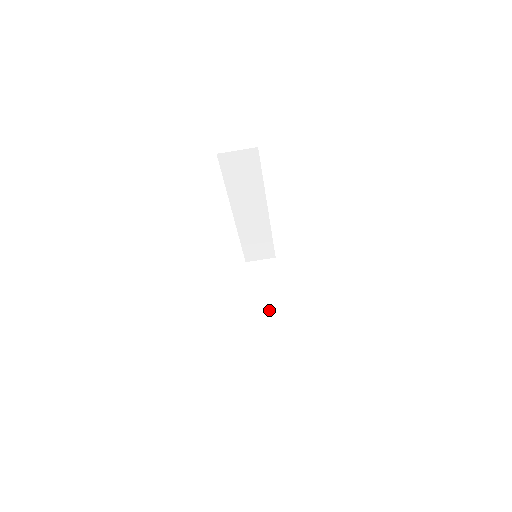
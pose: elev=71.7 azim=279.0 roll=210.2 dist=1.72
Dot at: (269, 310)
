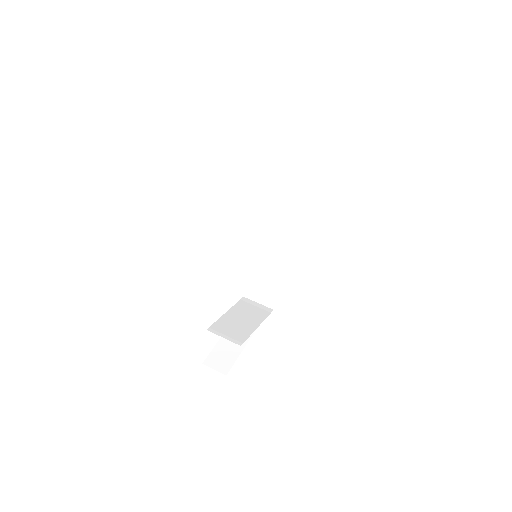
Dot at: (231, 333)
